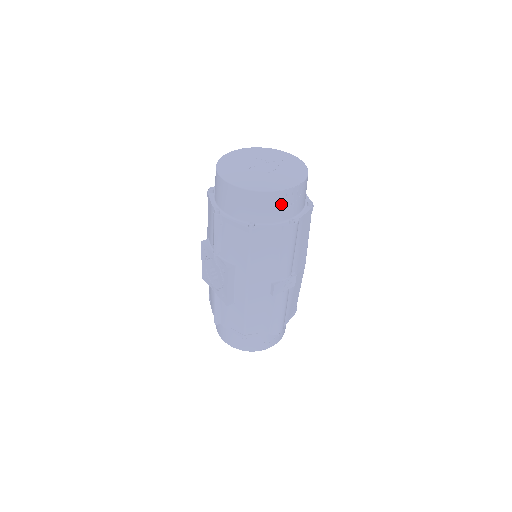
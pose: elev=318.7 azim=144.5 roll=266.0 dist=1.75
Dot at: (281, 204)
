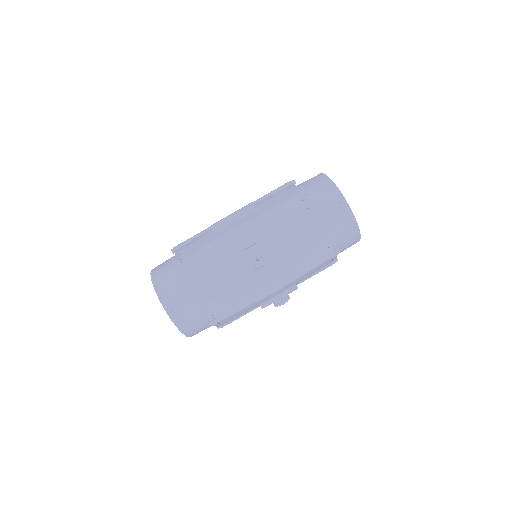
Dot at: (333, 207)
